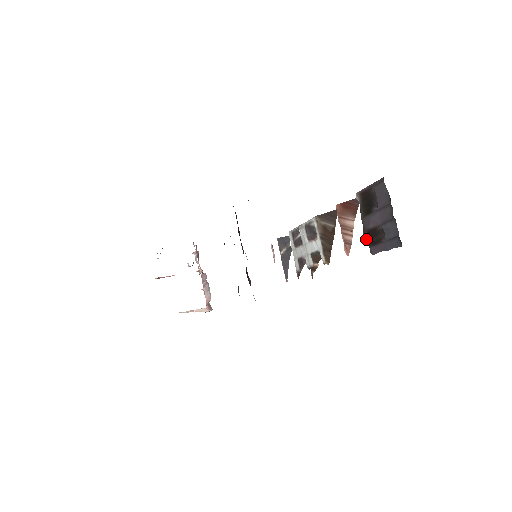
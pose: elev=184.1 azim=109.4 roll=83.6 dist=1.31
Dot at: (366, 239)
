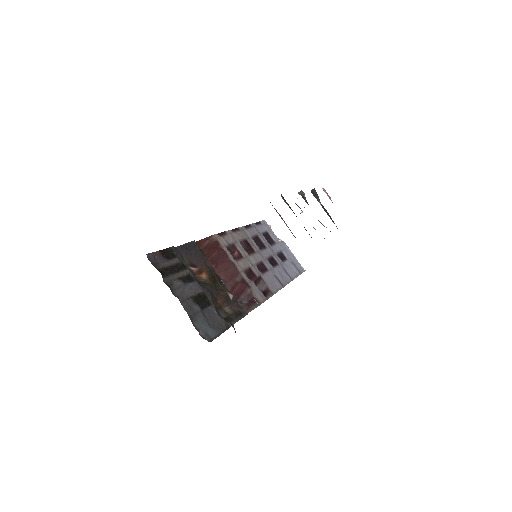
Dot at: occluded
